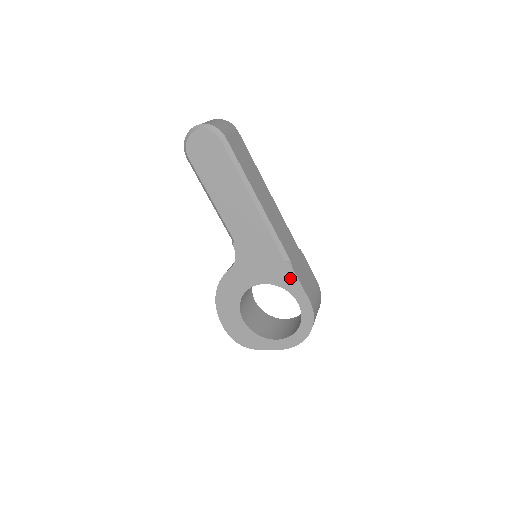
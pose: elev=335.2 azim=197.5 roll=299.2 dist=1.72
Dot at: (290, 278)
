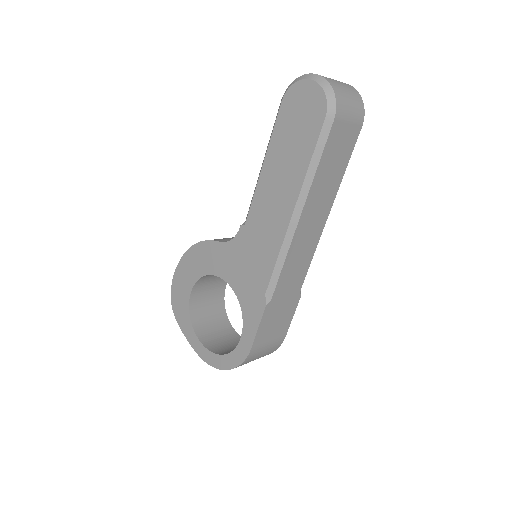
Dot at: (255, 312)
